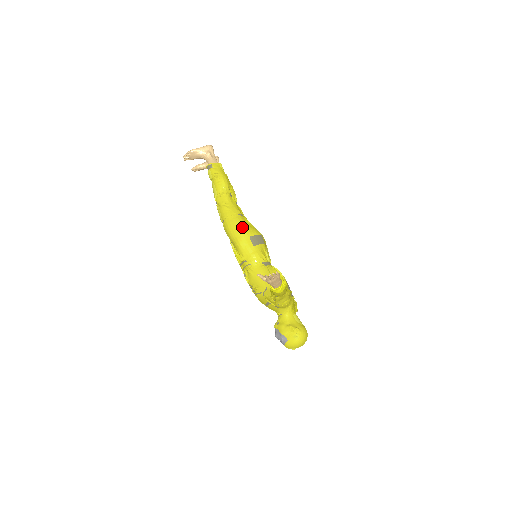
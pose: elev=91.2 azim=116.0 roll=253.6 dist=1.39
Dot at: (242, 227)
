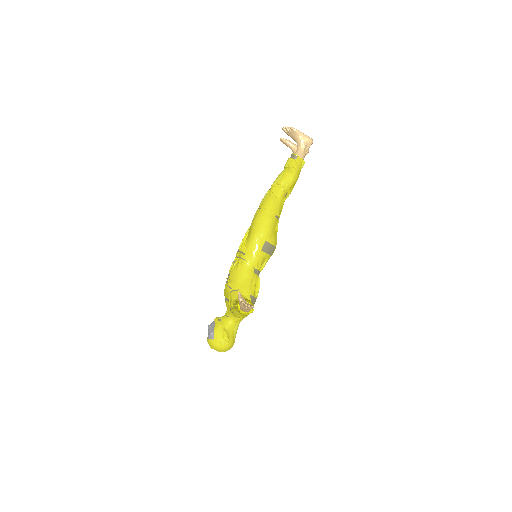
Dot at: (268, 228)
